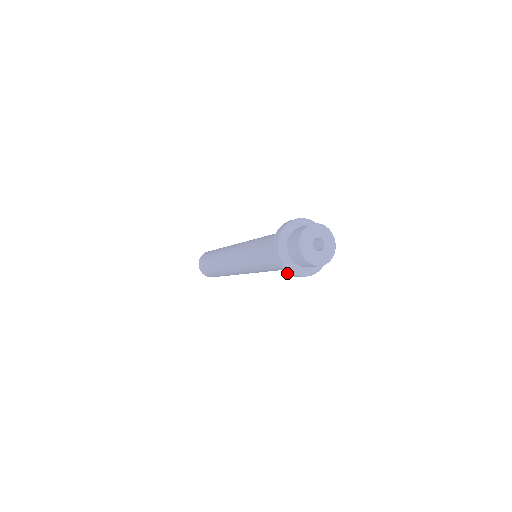
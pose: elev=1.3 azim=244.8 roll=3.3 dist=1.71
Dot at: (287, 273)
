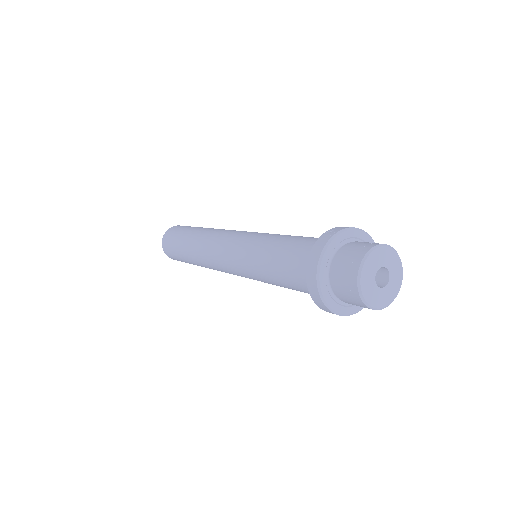
Dot at: occluded
